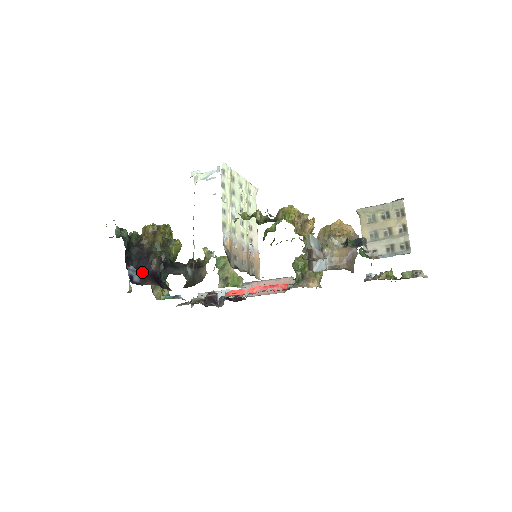
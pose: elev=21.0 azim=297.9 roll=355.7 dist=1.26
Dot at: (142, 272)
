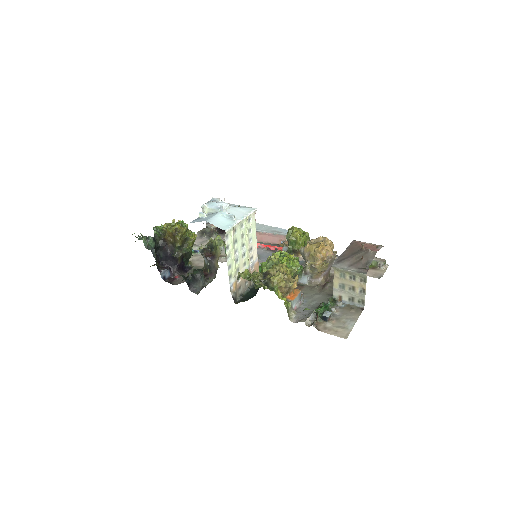
Dot at: (170, 266)
